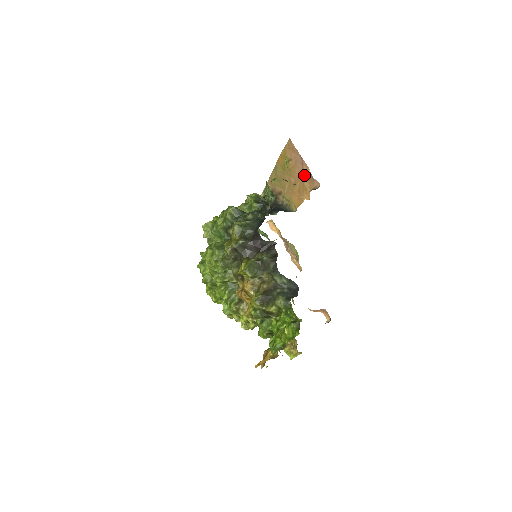
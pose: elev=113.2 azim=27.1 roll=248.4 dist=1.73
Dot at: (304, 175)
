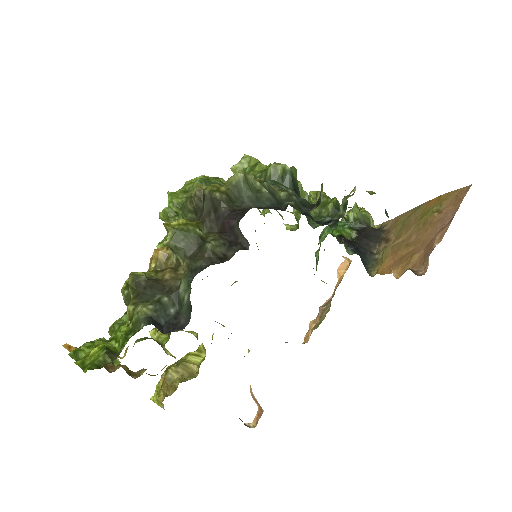
Dot at: (428, 244)
